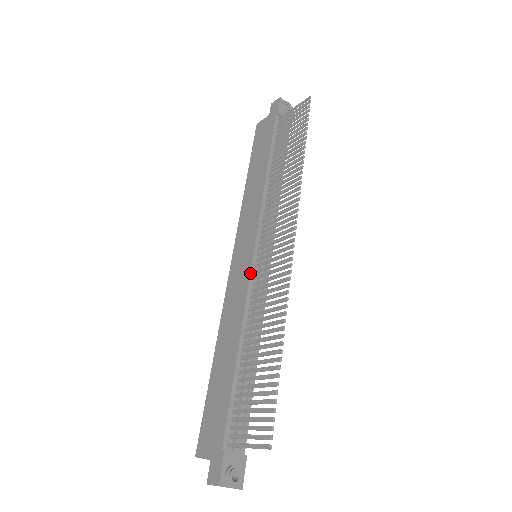
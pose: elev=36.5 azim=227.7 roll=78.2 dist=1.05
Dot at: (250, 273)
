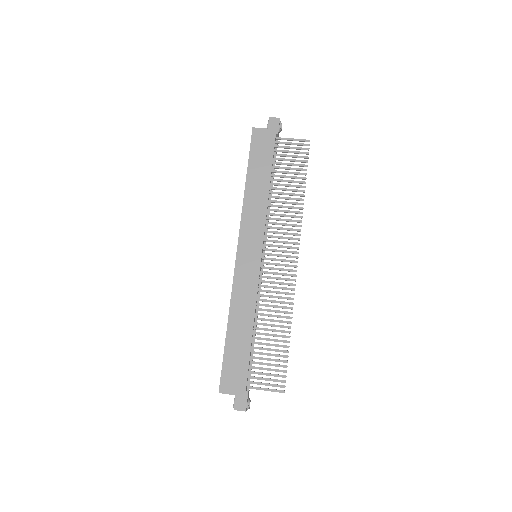
Dot at: occluded
